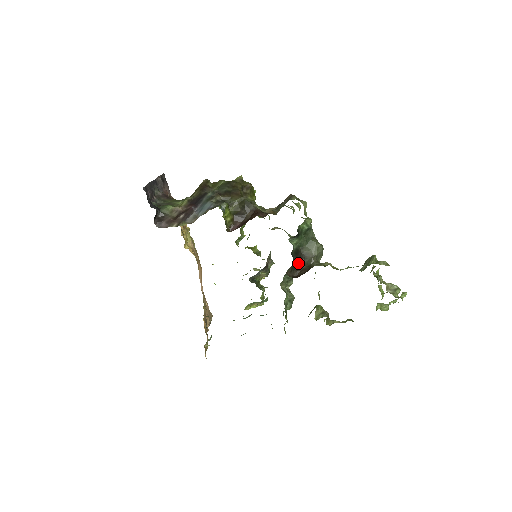
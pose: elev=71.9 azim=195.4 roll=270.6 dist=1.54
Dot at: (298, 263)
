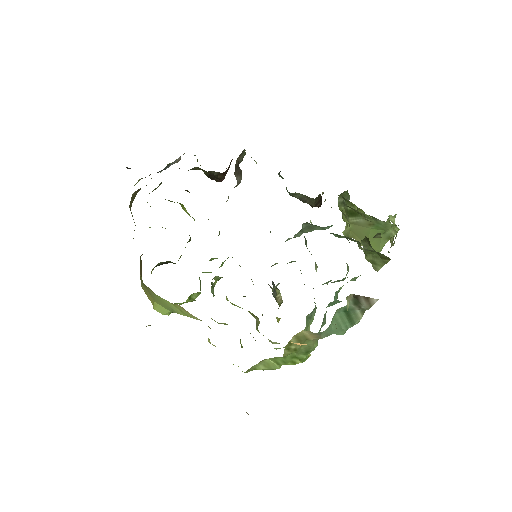
Dot at: occluded
